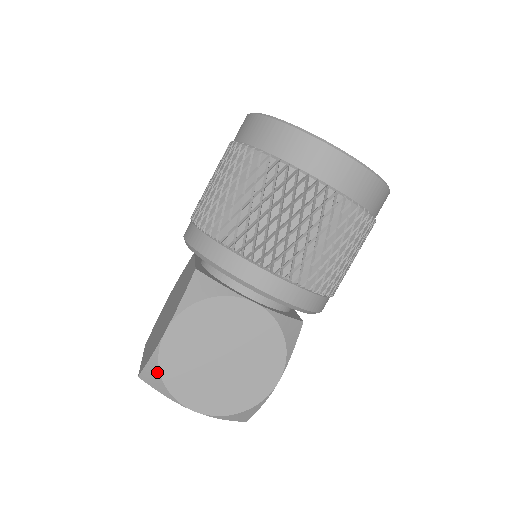
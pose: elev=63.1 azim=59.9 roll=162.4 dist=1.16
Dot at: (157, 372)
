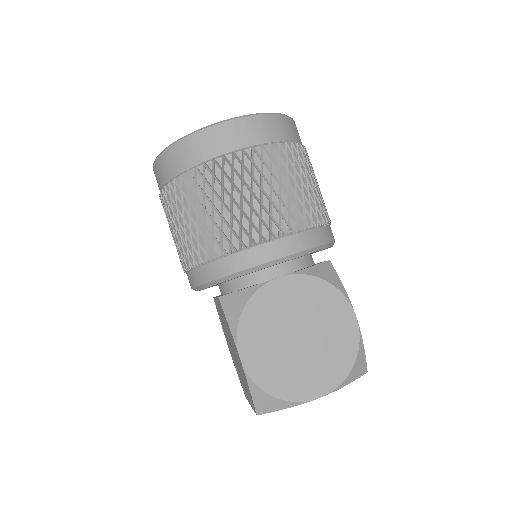
Dot at: (264, 395)
